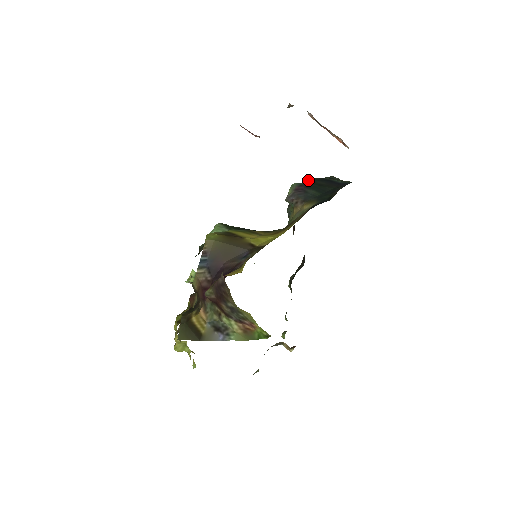
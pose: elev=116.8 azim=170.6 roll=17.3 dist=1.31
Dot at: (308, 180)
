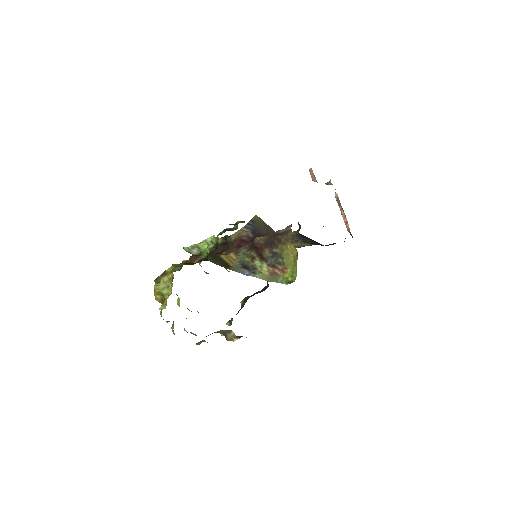
Dot at: occluded
